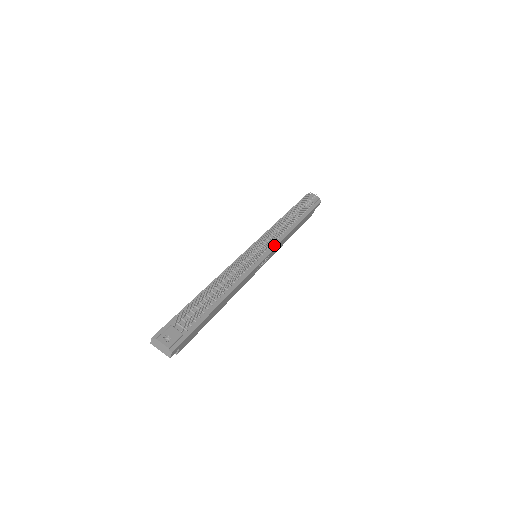
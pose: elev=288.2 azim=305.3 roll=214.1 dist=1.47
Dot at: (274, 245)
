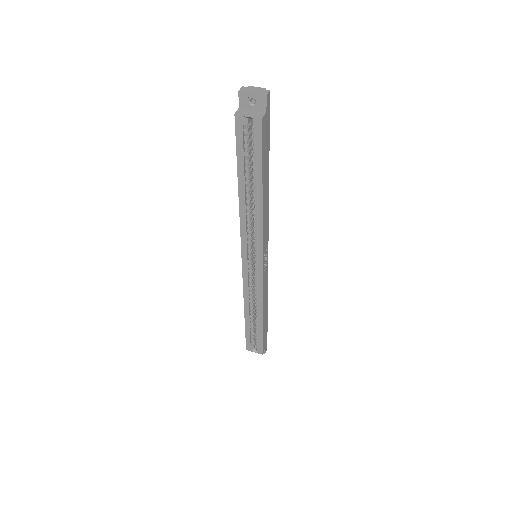
Dot at: occluded
